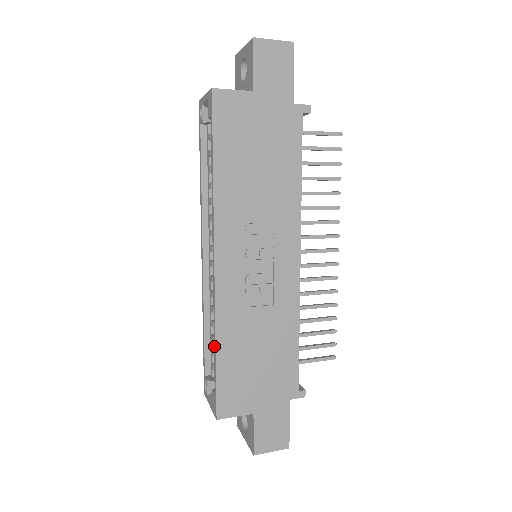
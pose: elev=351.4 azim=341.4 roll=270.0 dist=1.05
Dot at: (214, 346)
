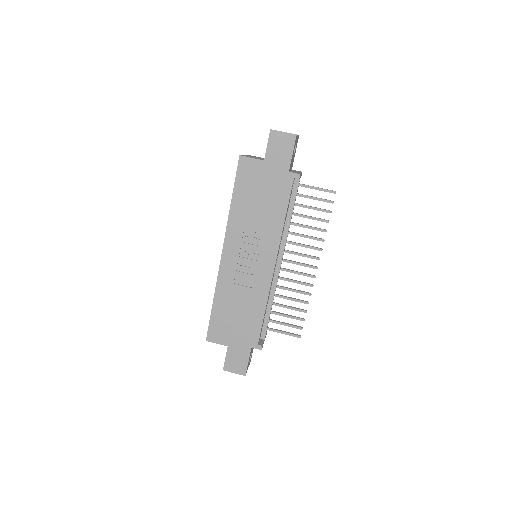
Dot at: (214, 299)
